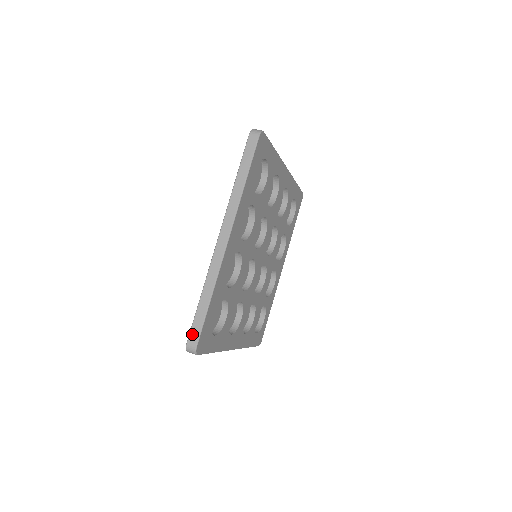
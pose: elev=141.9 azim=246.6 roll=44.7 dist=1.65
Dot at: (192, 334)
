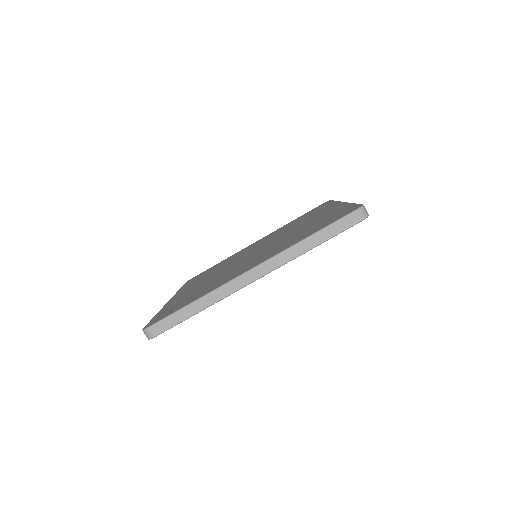
Dot at: occluded
